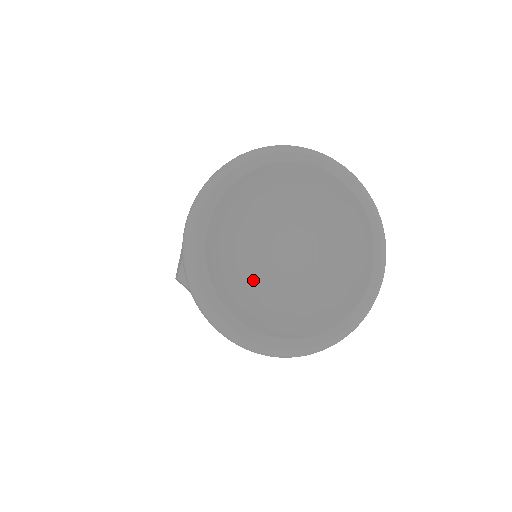
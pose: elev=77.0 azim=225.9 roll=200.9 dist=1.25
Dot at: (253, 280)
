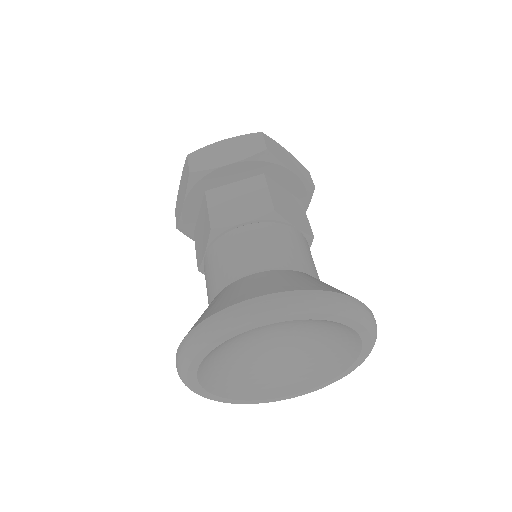
Dot at: (242, 364)
